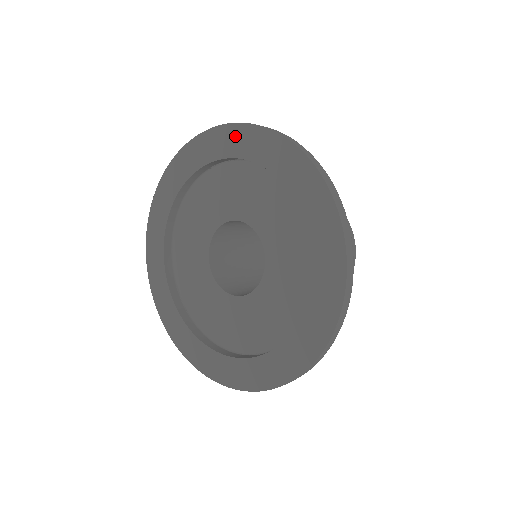
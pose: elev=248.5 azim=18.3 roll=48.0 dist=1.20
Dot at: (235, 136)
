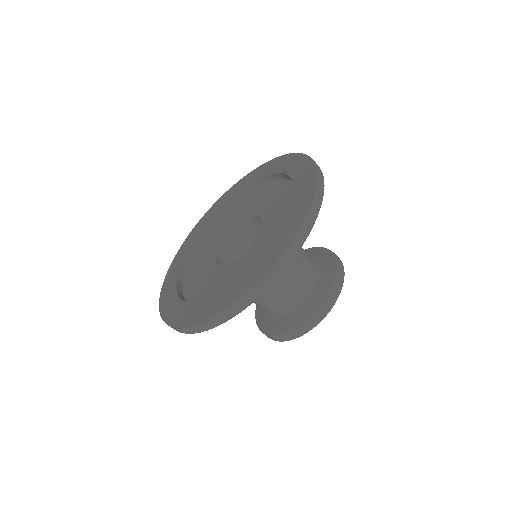
Dot at: (304, 166)
